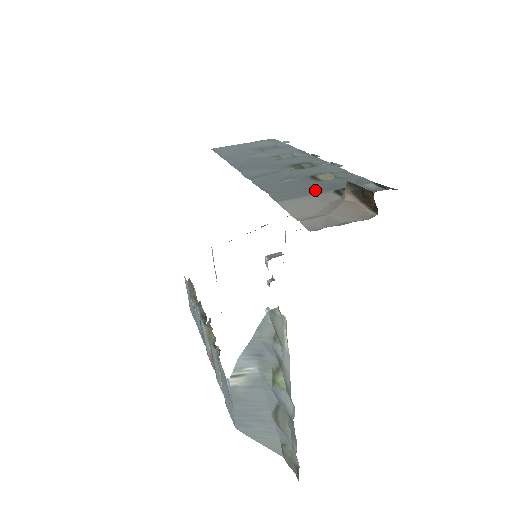
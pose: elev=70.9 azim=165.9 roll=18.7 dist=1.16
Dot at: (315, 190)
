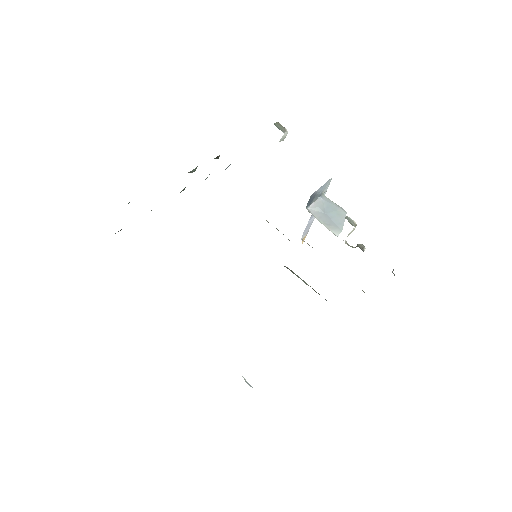
Dot at: occluded
